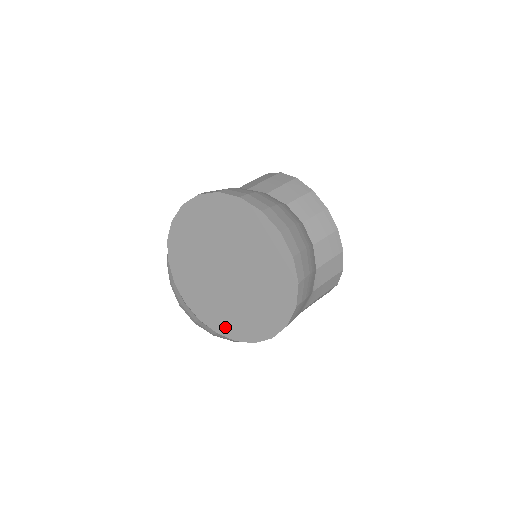
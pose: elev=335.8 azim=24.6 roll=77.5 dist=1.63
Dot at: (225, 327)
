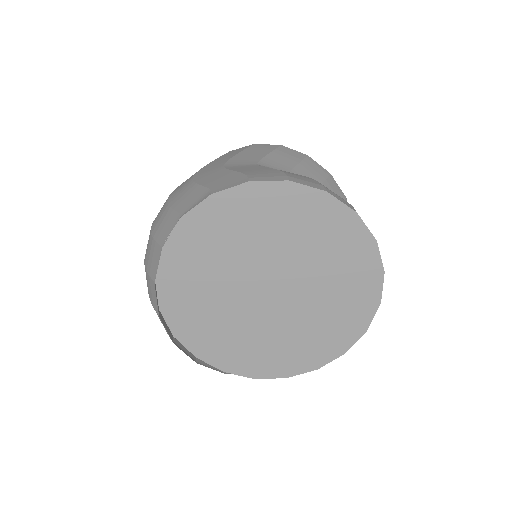
Dot at: (217, 353)
